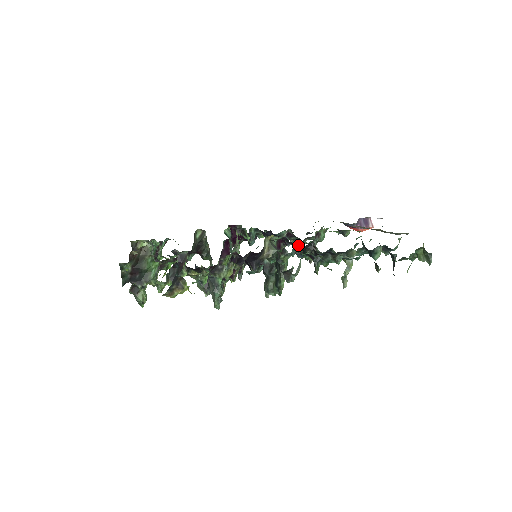
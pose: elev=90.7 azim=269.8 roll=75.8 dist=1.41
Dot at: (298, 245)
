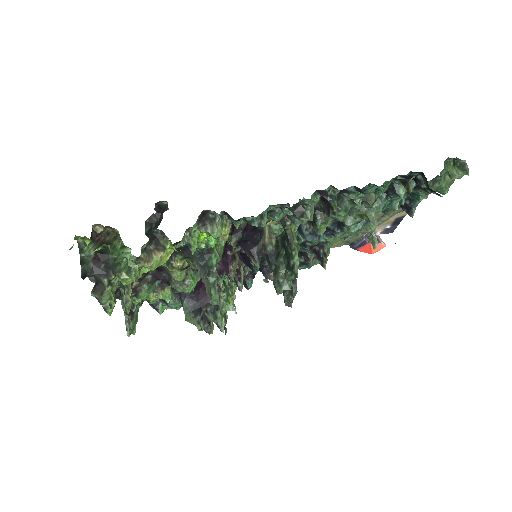
Dot at: occluded
